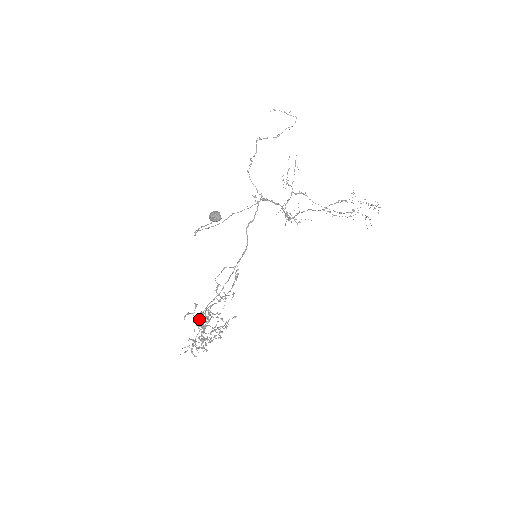
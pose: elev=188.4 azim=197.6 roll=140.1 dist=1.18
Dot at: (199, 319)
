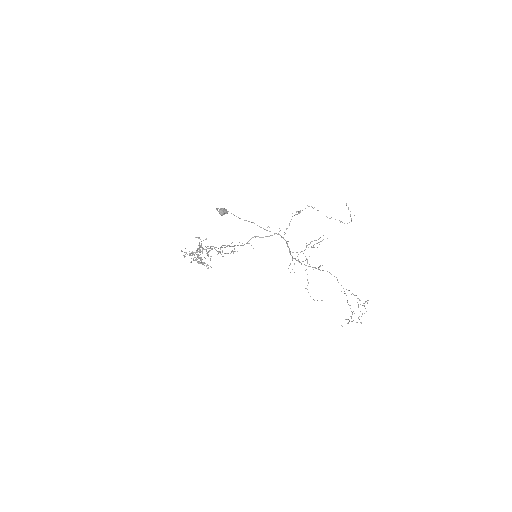
Dot at: occluded
